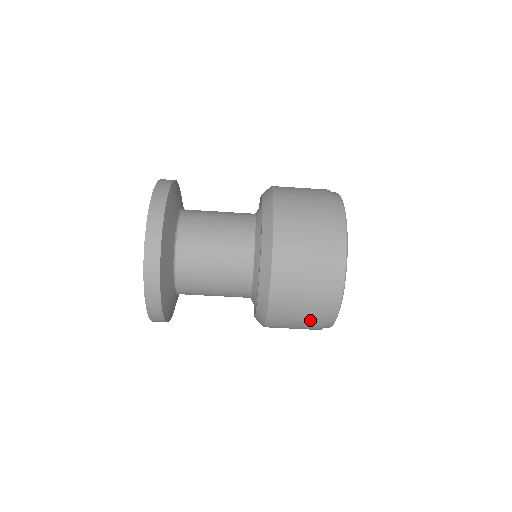
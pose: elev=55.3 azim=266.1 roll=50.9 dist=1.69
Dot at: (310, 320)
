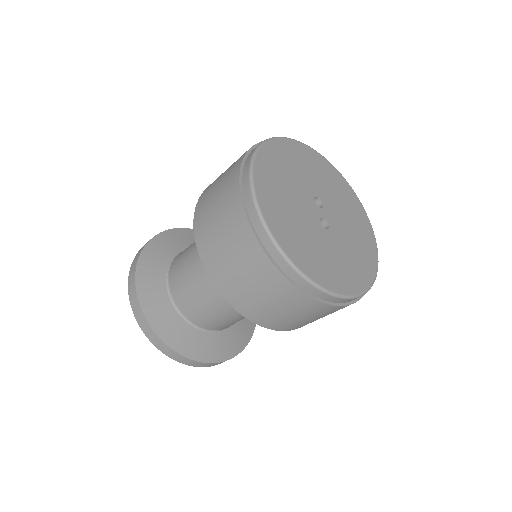
Dot at: (291, 303)
